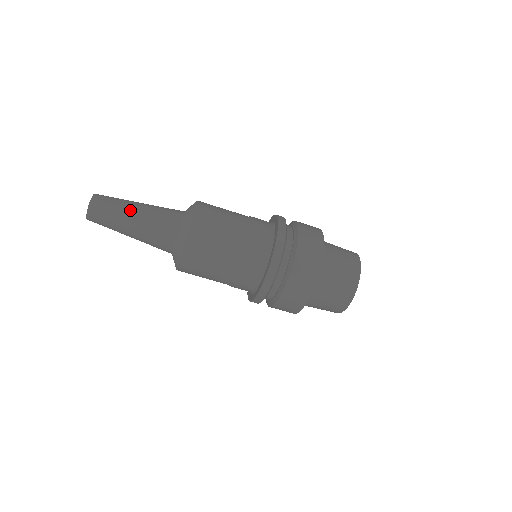
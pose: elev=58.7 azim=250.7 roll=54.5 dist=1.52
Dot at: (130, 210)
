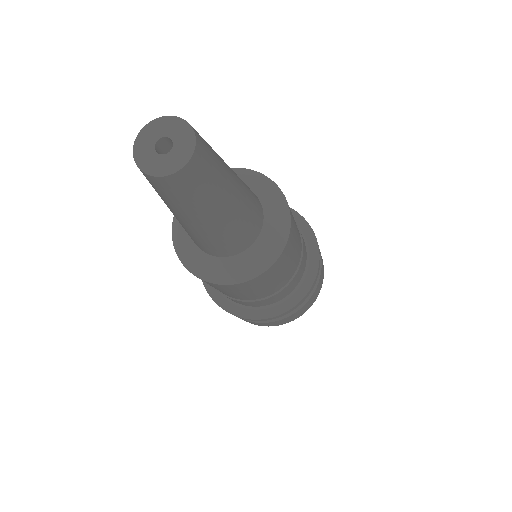
Dot at: (205, 217)
